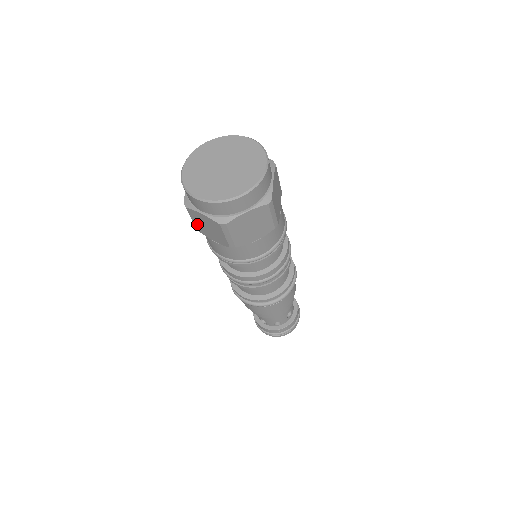
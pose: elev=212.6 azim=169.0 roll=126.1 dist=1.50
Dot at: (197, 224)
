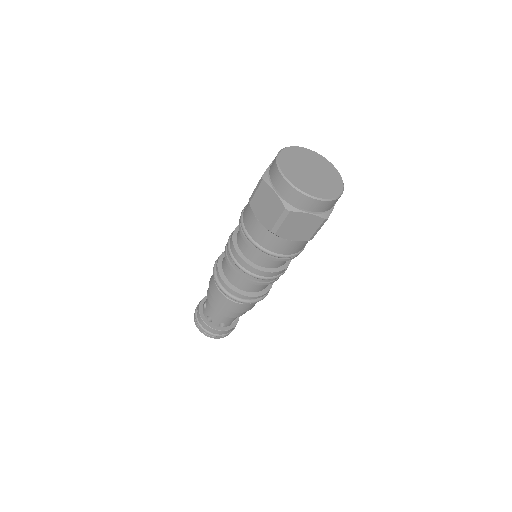
Dot at: (284, 227)
